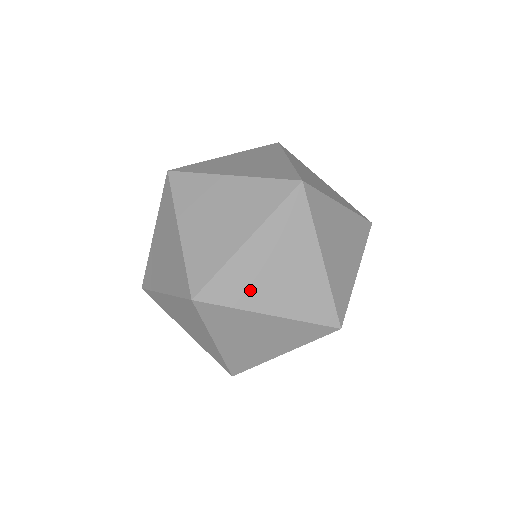
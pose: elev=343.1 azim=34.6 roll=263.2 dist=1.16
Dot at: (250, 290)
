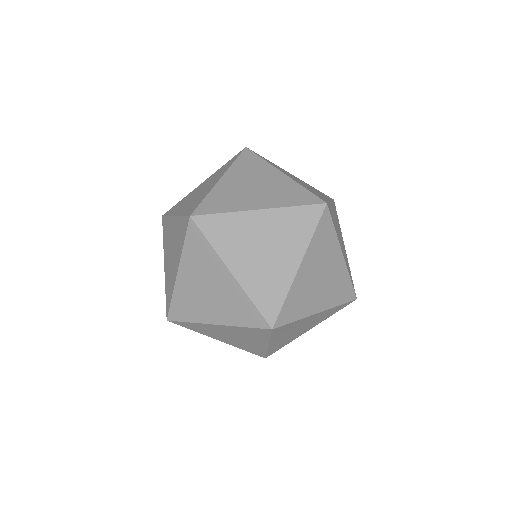
Dot at: (209, 333)
